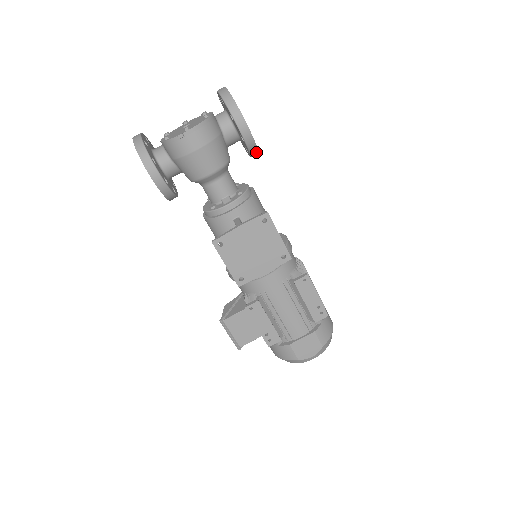
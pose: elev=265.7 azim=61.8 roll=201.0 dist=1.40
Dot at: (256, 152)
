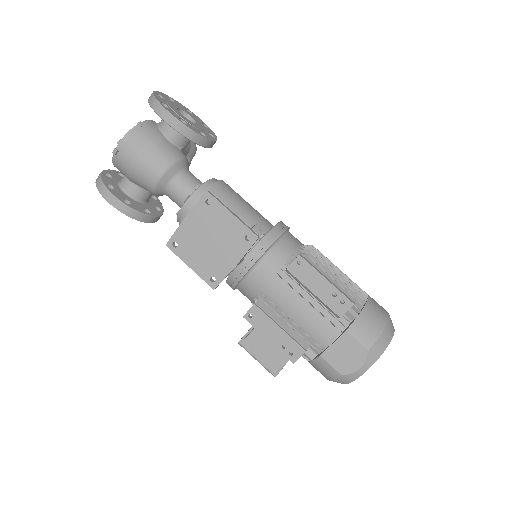
Dot at: (202, 139)
